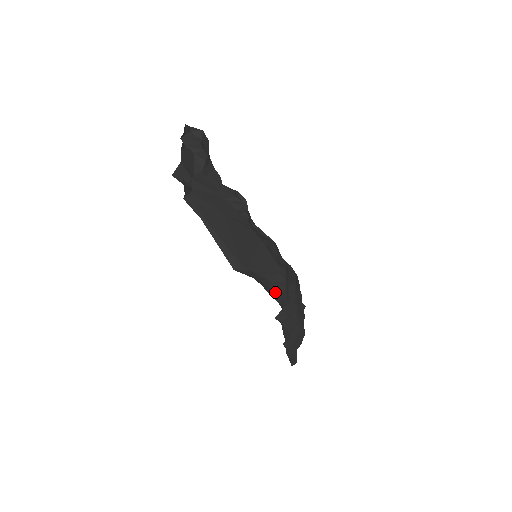
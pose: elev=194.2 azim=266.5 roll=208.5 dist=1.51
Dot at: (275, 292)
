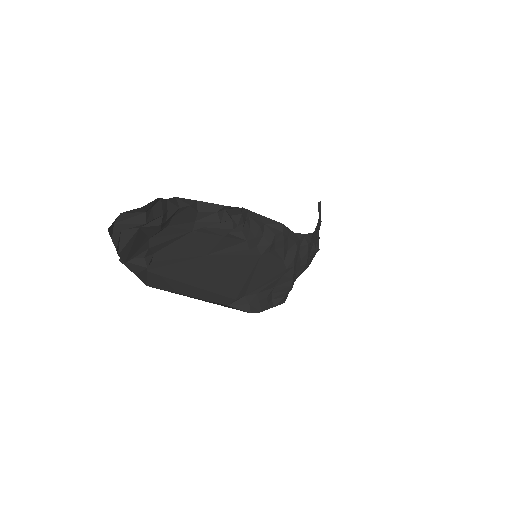
Dot at: (278, 296)
